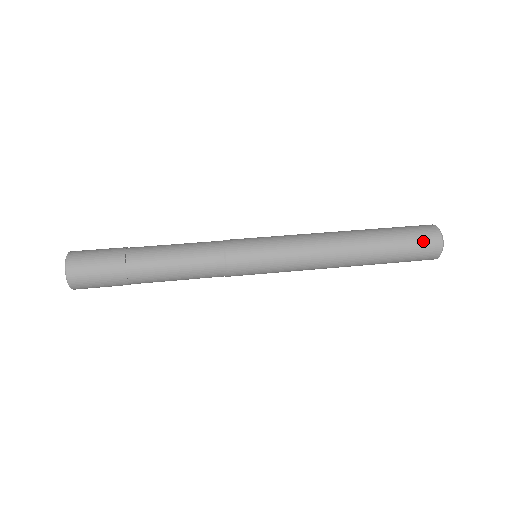
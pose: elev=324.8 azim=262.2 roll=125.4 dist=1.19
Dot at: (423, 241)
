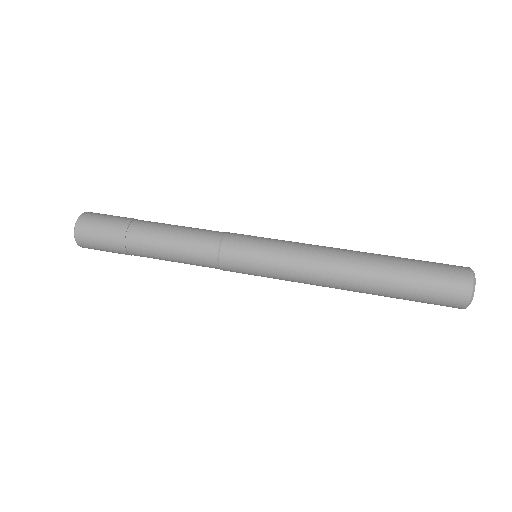
Dot at: (447, 279)
